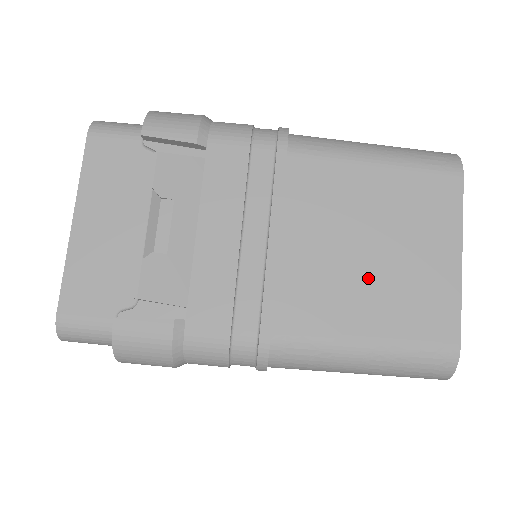
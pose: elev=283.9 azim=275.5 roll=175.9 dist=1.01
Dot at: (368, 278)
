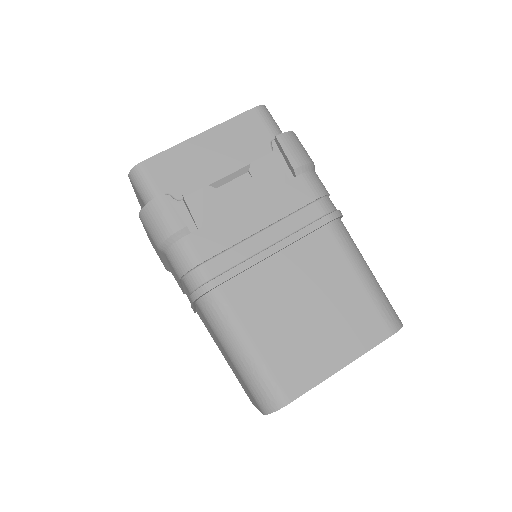
Dot at: (290, 321)
